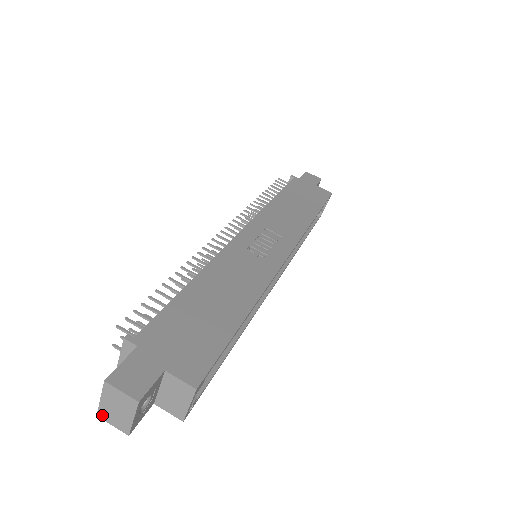
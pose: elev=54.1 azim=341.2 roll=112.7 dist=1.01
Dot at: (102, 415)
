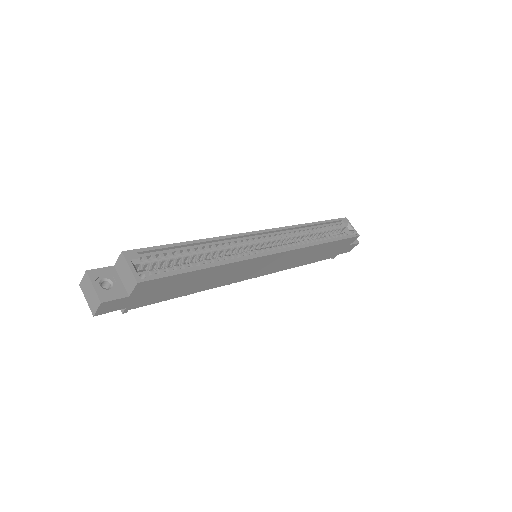
Dot at: (93, 311)
